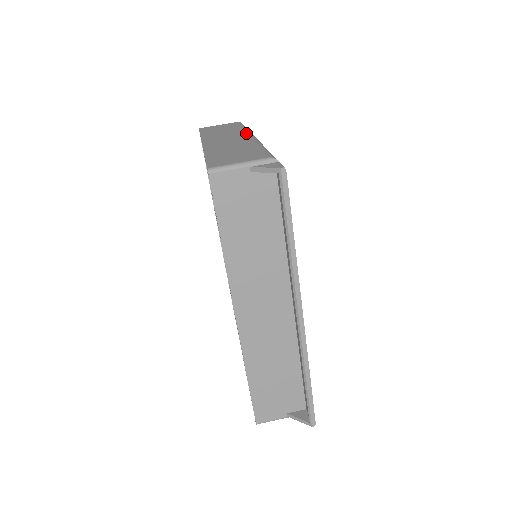
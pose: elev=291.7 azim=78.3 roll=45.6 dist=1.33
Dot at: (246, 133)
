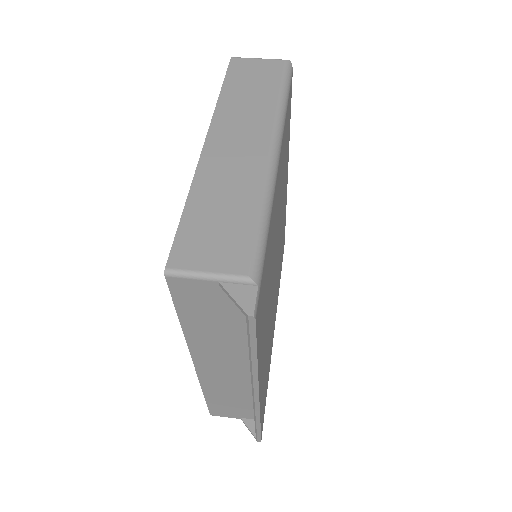
Dot at: (270, 131)
